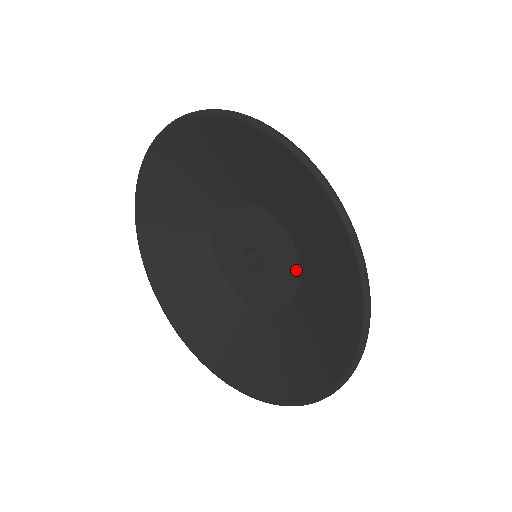
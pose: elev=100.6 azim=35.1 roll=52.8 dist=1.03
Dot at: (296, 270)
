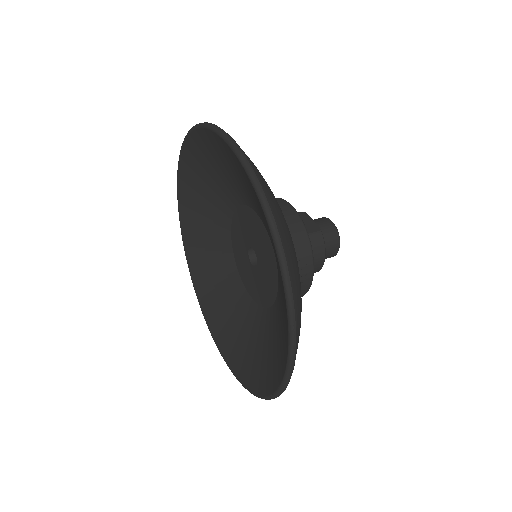
Dot at: (264, 304)
